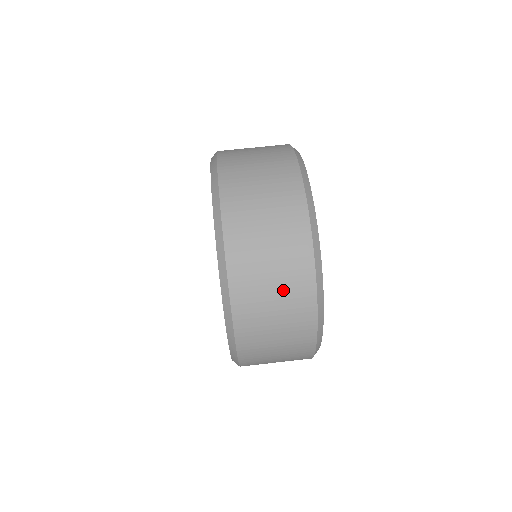
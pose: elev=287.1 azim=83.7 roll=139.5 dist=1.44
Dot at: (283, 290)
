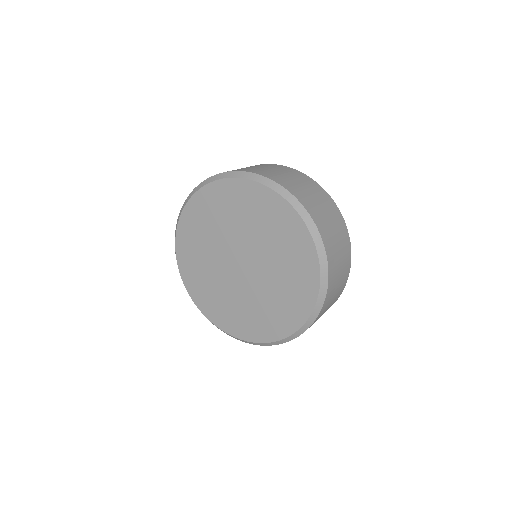
Dot at: (343, 265)
